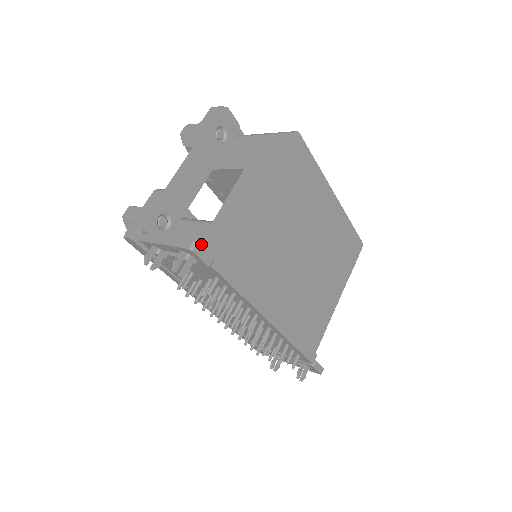
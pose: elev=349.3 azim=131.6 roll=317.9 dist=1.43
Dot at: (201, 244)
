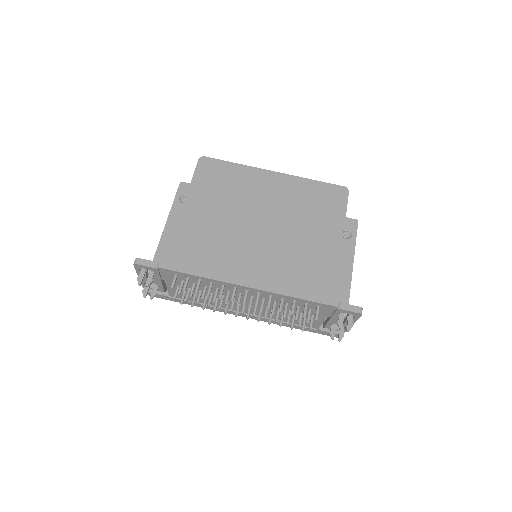
Dot at: occluded
